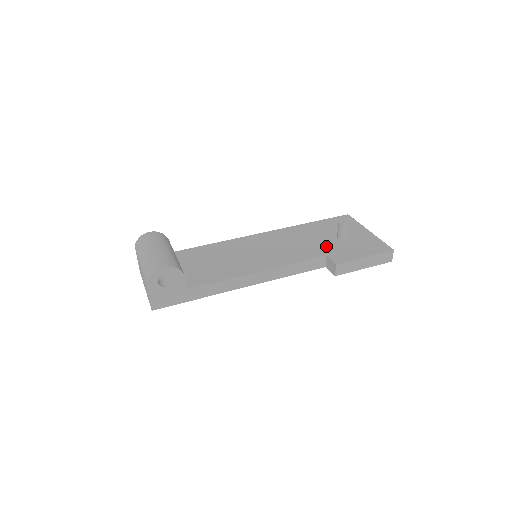
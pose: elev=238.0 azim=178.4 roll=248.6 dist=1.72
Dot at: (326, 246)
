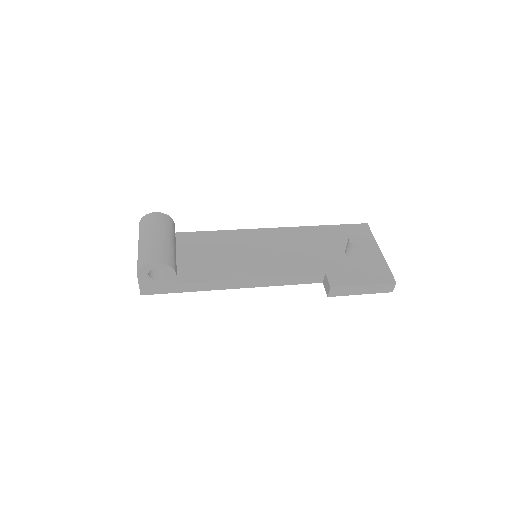
Dot at: (329, 261)
